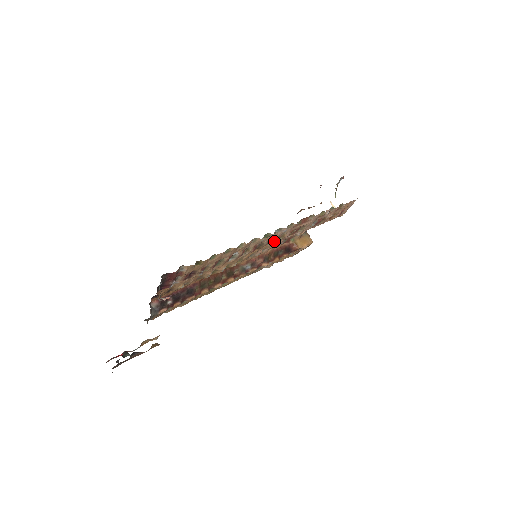
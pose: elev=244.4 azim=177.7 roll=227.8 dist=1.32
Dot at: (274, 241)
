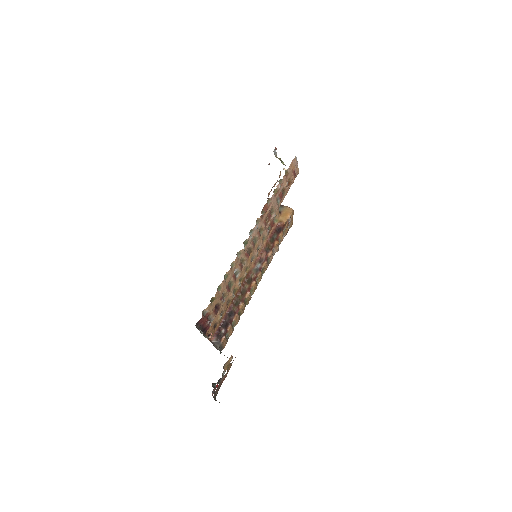
Dot at: (258, 238)
